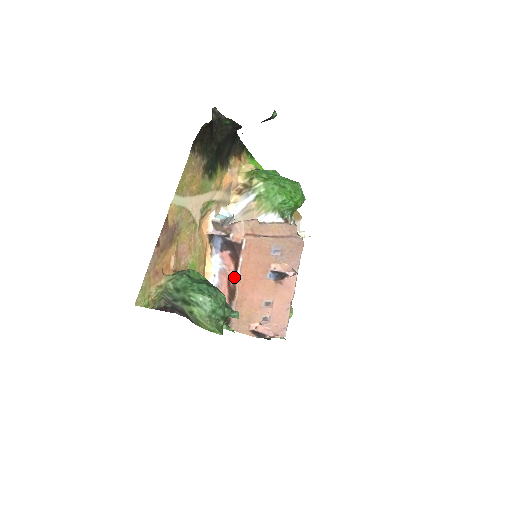
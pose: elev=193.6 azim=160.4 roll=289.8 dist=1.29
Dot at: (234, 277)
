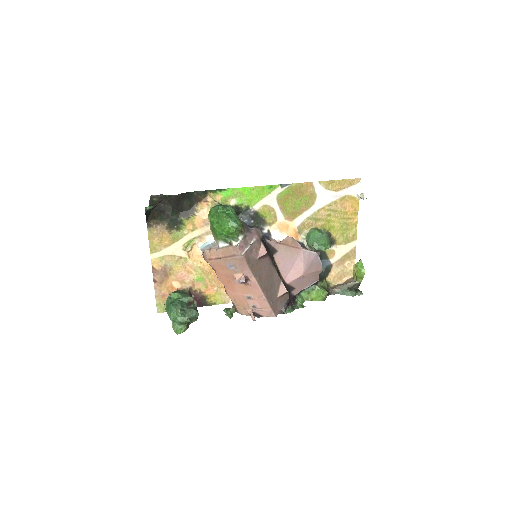
Dot at: (222, 283)
